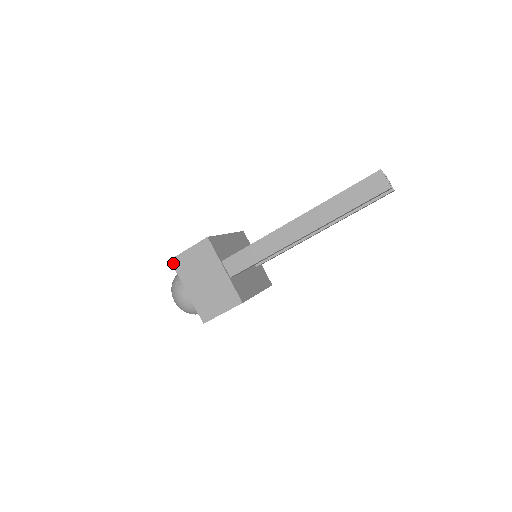
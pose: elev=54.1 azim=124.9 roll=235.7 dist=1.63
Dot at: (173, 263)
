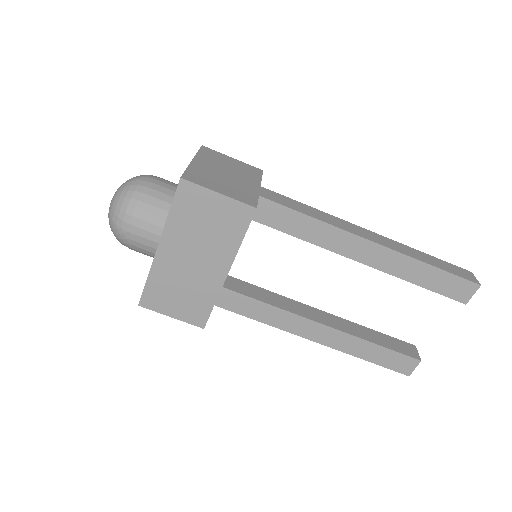
Dot at: (203, 147)
